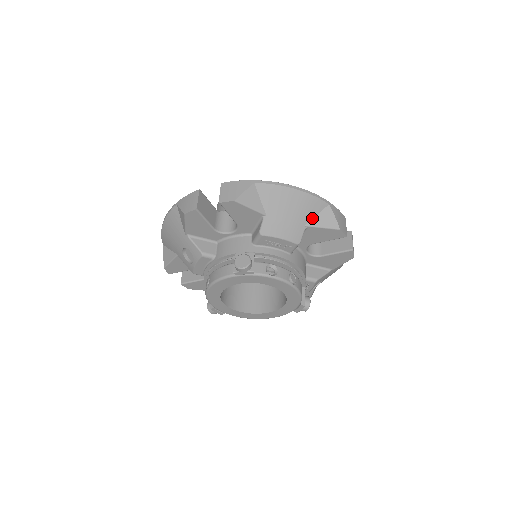
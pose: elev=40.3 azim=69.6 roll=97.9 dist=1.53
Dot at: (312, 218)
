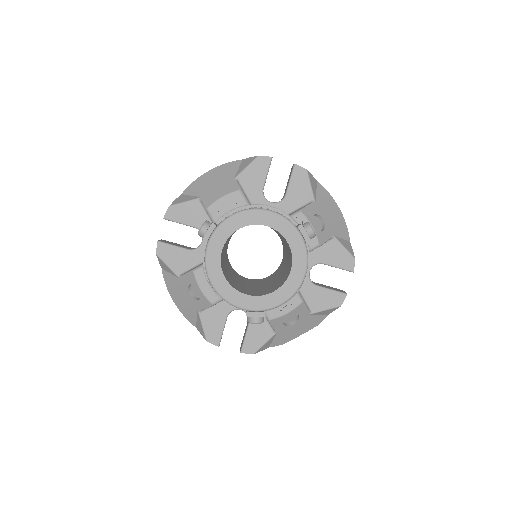
Dot at: (236, 173)
